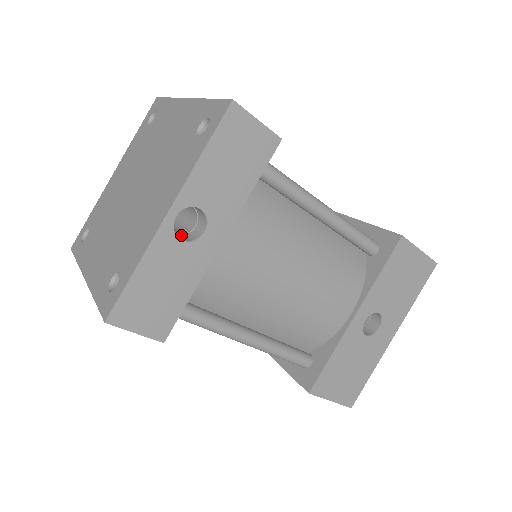
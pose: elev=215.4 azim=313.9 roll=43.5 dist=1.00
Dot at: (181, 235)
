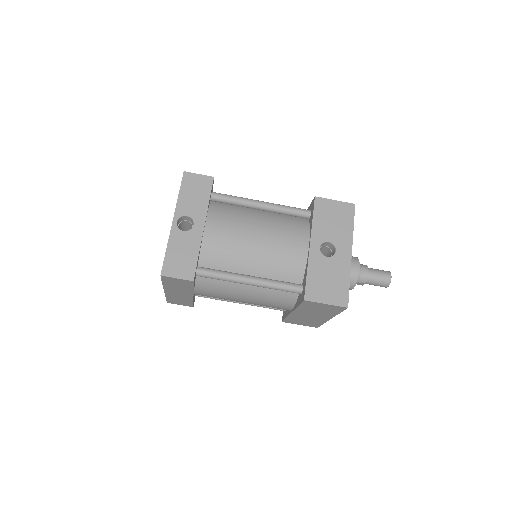
Dot at: occluded
